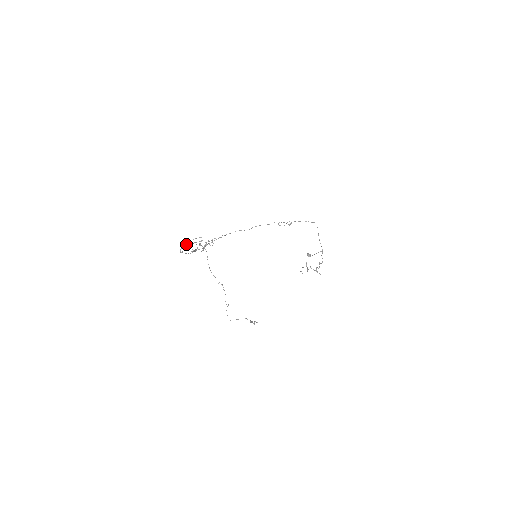
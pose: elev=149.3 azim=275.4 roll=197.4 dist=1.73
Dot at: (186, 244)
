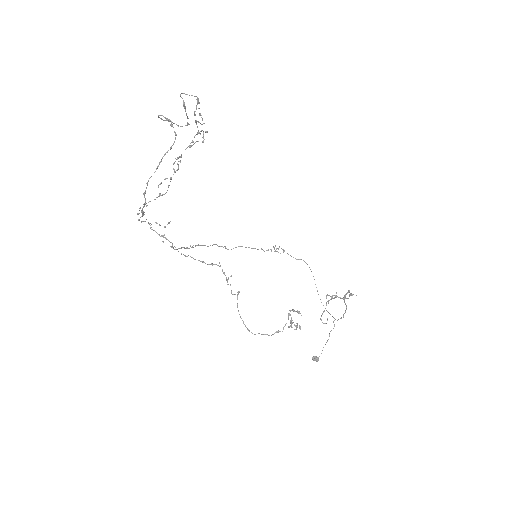
Dot at: (165, 120)
